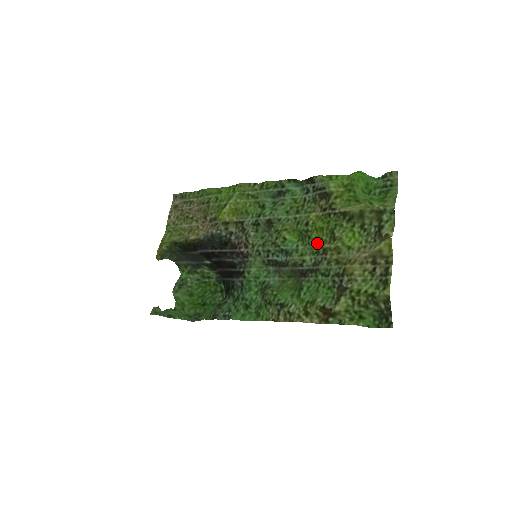
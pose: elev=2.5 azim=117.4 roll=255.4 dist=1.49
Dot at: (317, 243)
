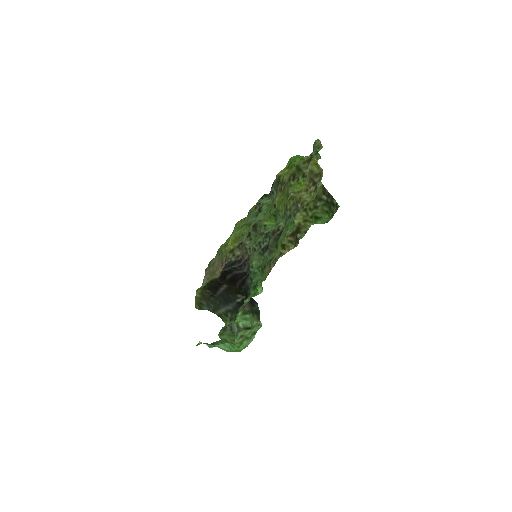
Dot at: (283, 209)
